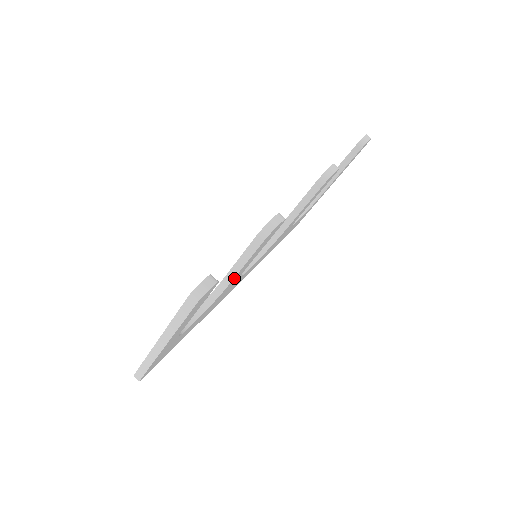
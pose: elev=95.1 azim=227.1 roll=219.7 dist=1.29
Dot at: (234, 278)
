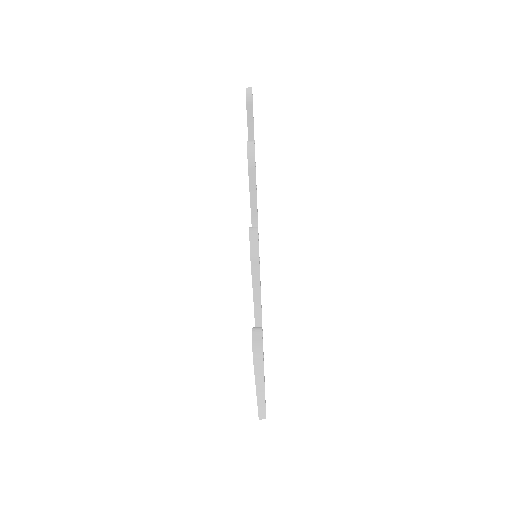
Dot at: (260, 295)
